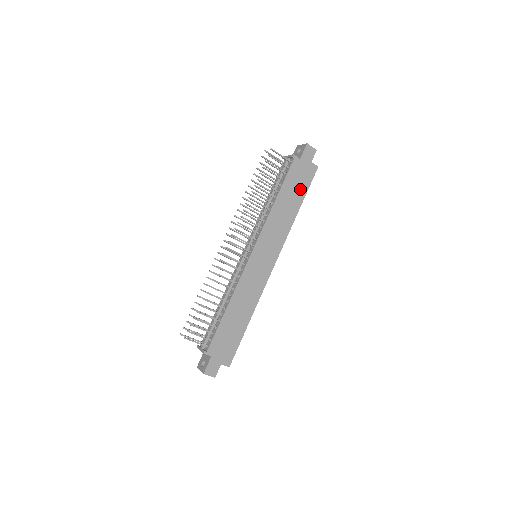
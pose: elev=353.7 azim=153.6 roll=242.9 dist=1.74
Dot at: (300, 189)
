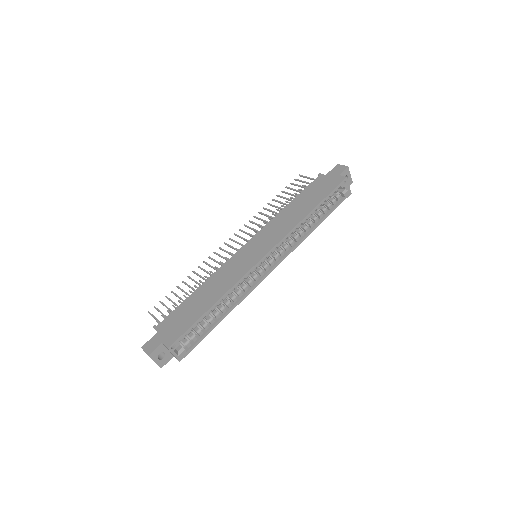
Dot at: (319, 195)
